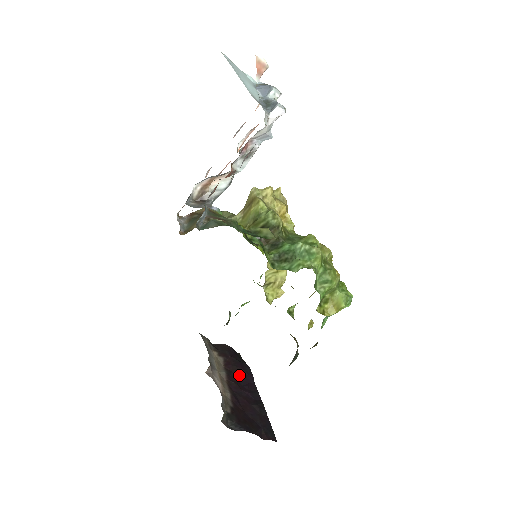
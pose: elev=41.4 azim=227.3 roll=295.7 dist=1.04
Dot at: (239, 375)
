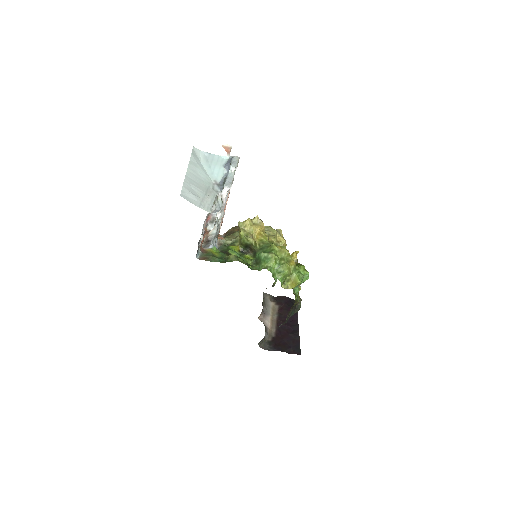
Dot at: occluded
